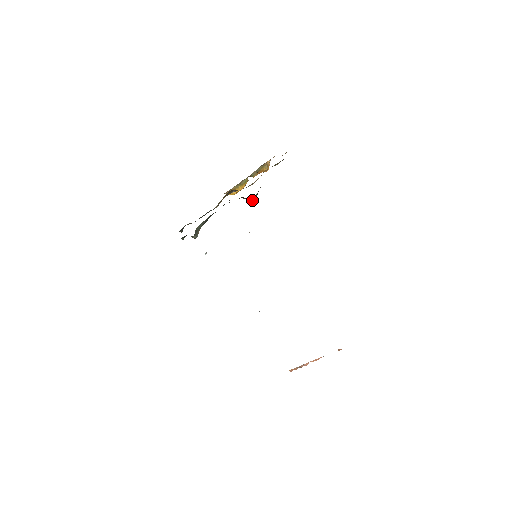
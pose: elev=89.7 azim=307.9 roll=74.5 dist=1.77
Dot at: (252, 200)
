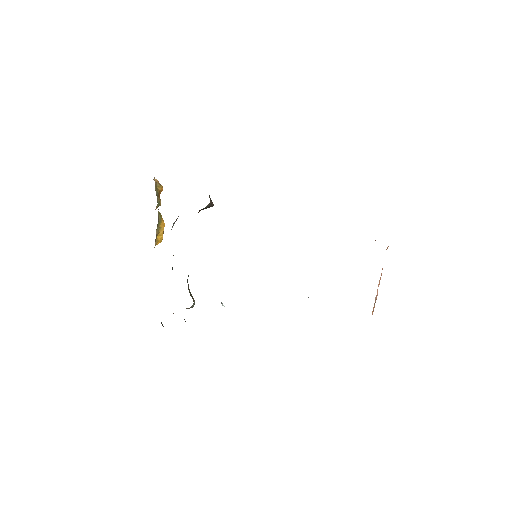
Dot at: (211, 203)
